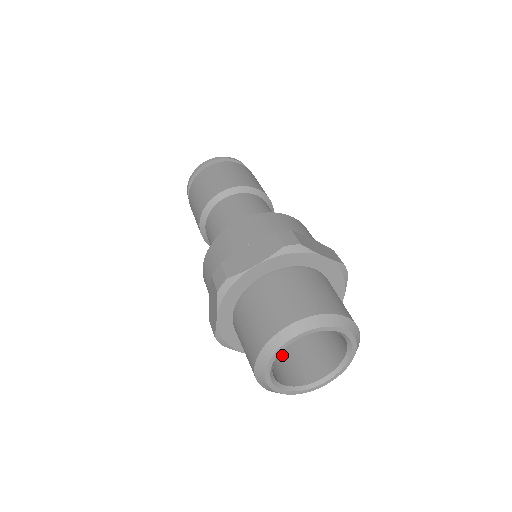
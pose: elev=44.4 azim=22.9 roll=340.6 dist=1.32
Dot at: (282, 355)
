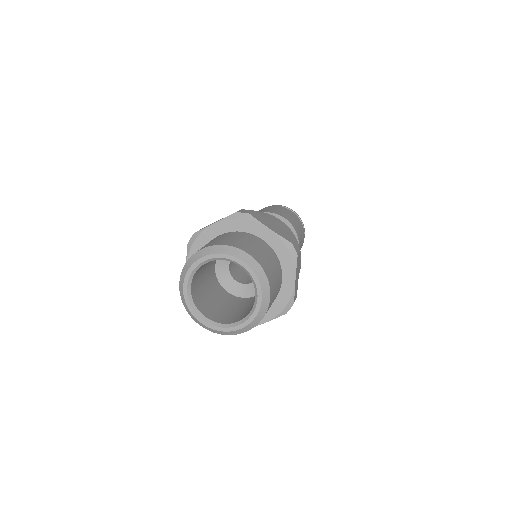
Dot at: (225, 309)
